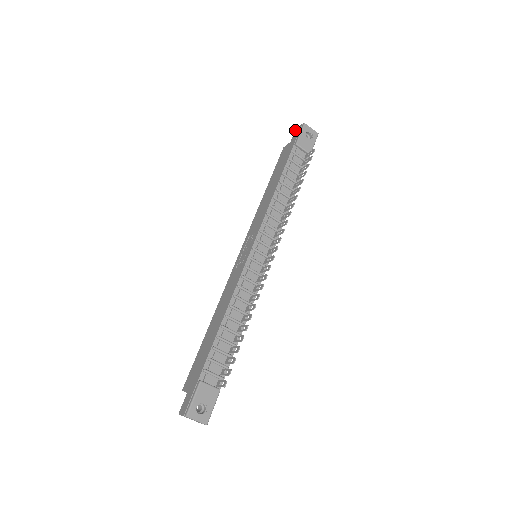
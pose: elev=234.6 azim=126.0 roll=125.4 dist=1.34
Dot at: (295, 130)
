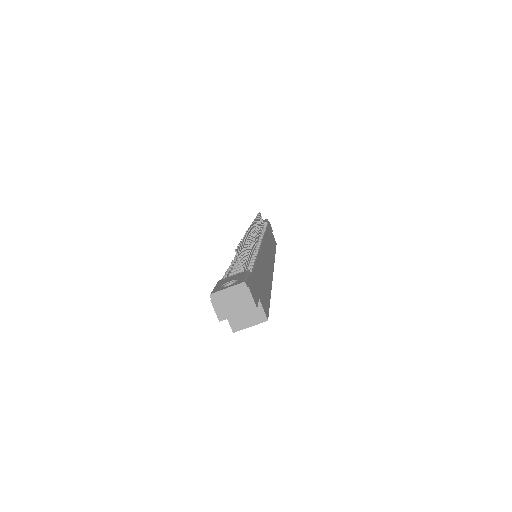
Dot at: occluded
